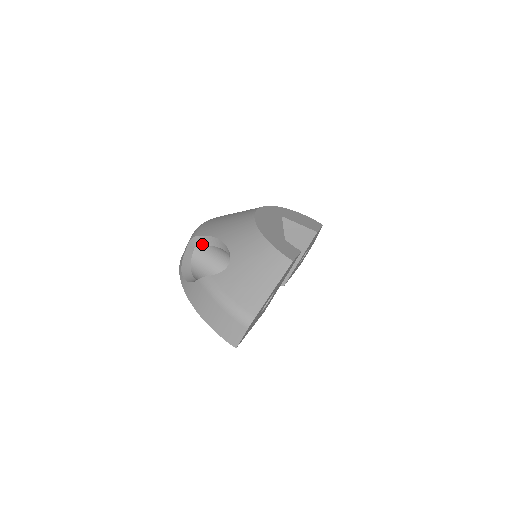
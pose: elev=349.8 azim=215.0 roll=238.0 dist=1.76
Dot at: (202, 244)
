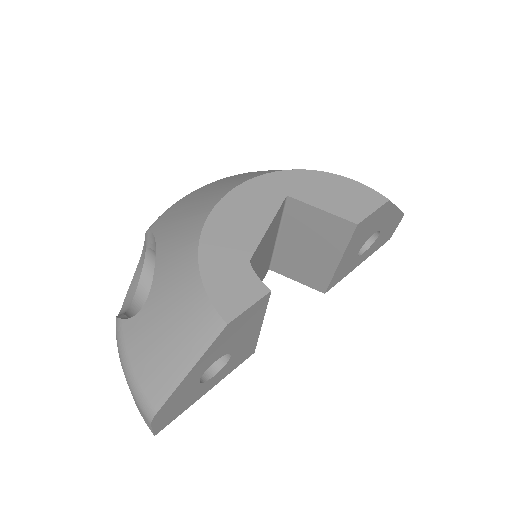
Dot at: (151, 246)
